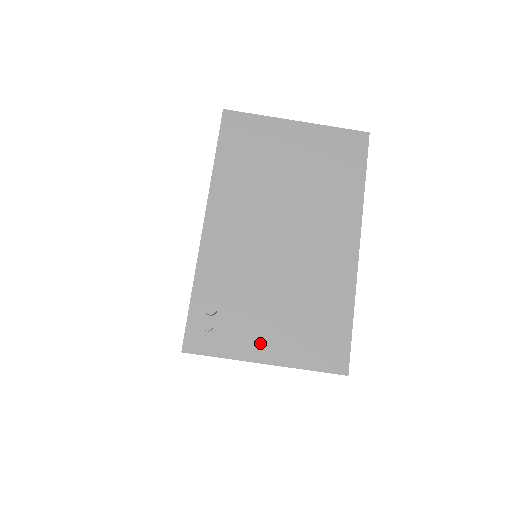
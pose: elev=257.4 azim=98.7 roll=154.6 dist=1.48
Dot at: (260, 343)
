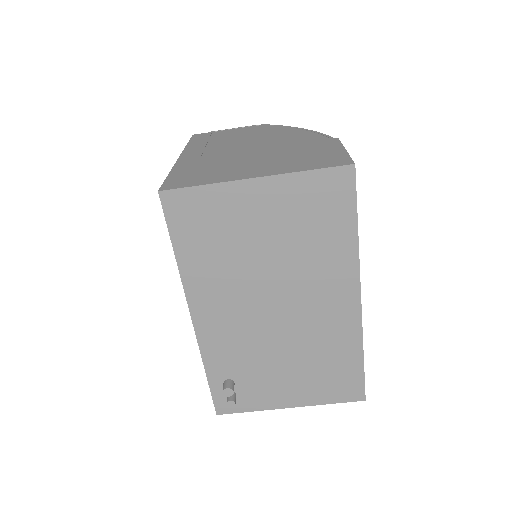
Dot at: (281, 396)
